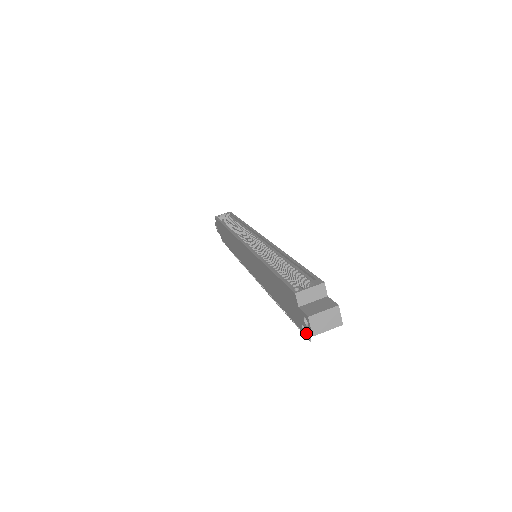
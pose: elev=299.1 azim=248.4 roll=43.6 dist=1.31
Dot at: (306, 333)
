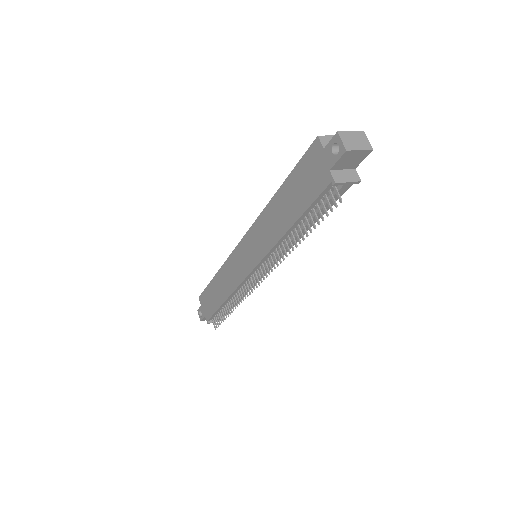
Dot at: (336, 180)
